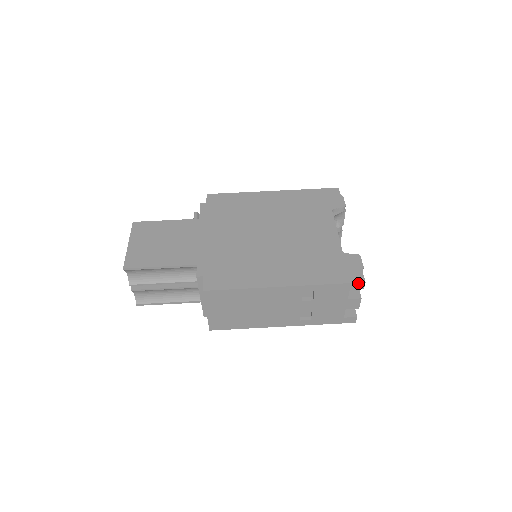
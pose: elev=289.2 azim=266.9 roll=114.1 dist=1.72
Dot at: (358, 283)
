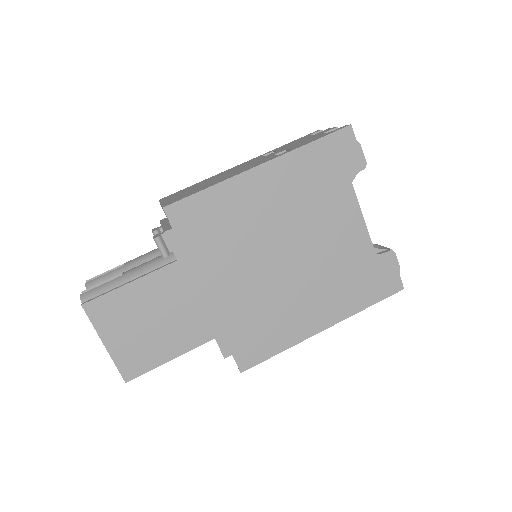
Dot at: (397, 292)
